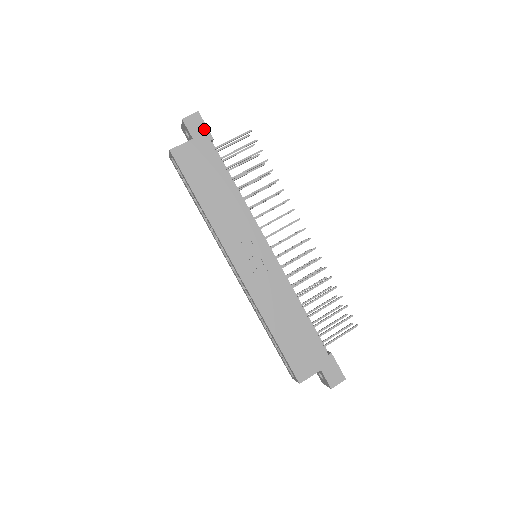
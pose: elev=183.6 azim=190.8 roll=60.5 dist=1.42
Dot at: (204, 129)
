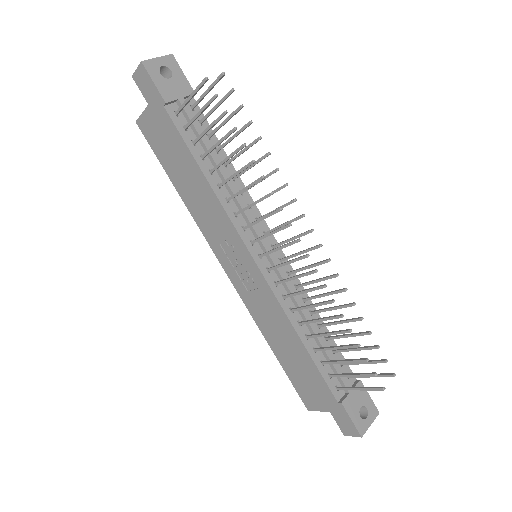
Dot at: (154, 89)
